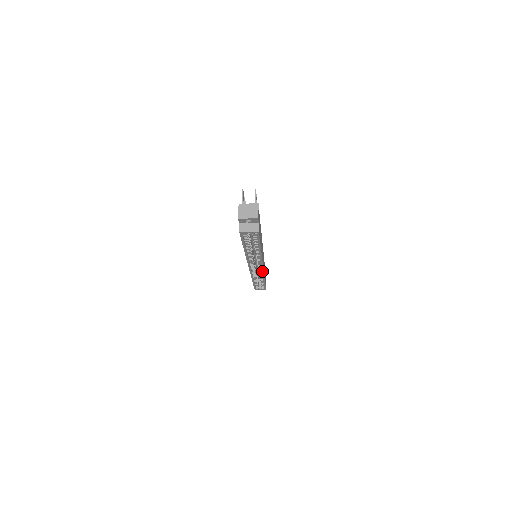
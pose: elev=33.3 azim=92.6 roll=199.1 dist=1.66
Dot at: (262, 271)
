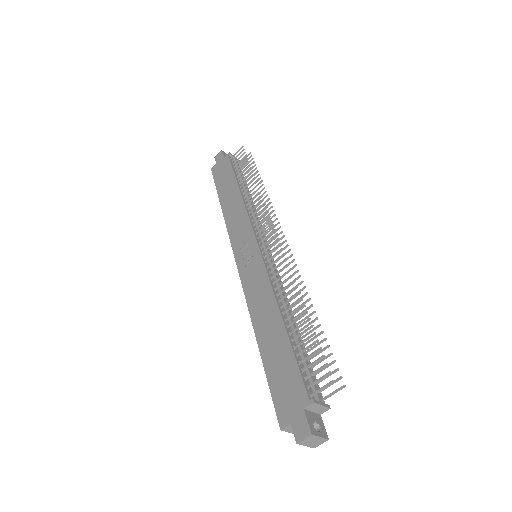
Dot at: occluded
